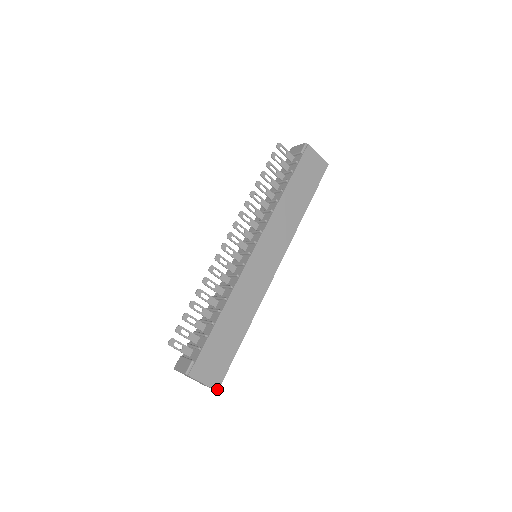
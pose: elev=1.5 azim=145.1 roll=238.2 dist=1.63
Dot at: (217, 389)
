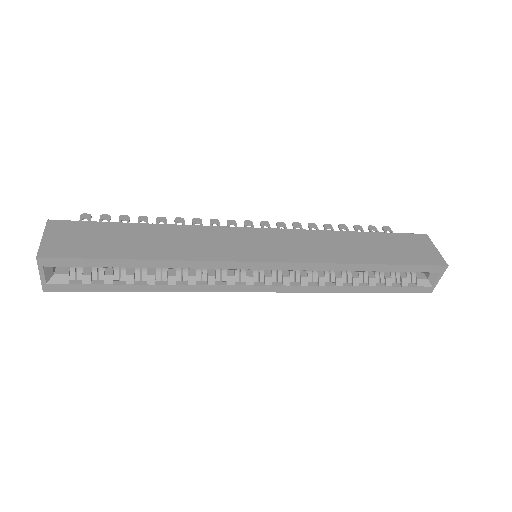
Dot at: (40, 256)
